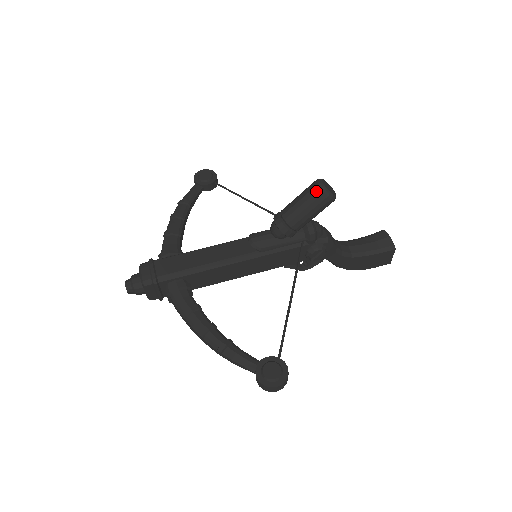
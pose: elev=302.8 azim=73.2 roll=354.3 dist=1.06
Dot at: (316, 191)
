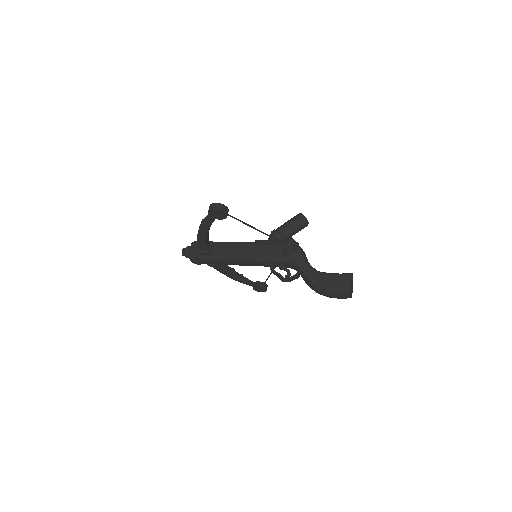
Dot at: (296, 215)
